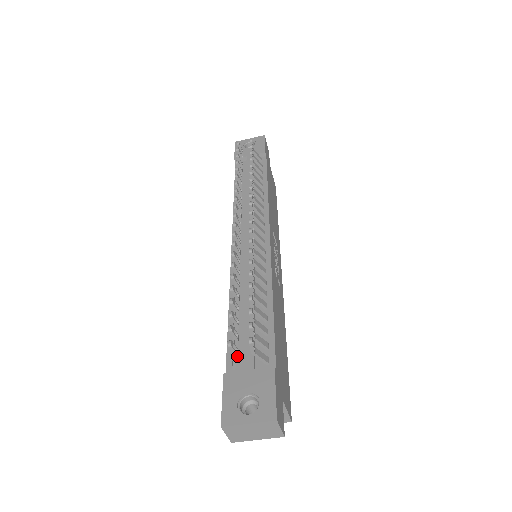
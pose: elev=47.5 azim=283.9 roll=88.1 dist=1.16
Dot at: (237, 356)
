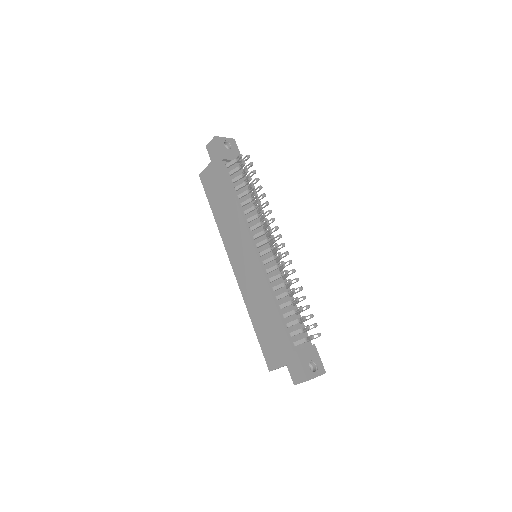
Dot at: occluded
